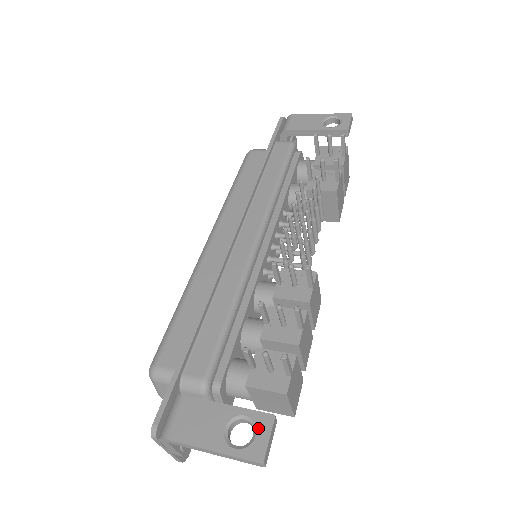
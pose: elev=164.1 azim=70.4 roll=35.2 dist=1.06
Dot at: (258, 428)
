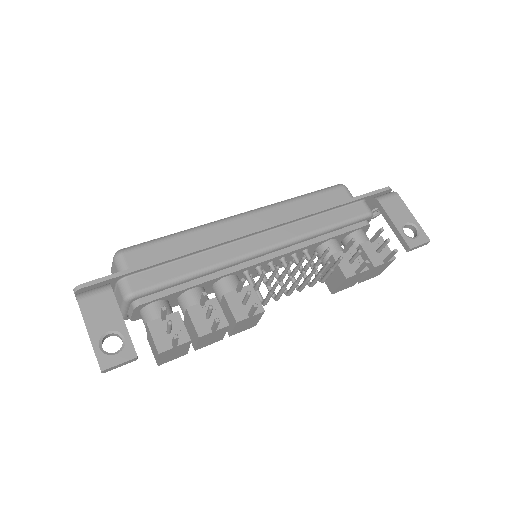
Dot at: (122, 352)
